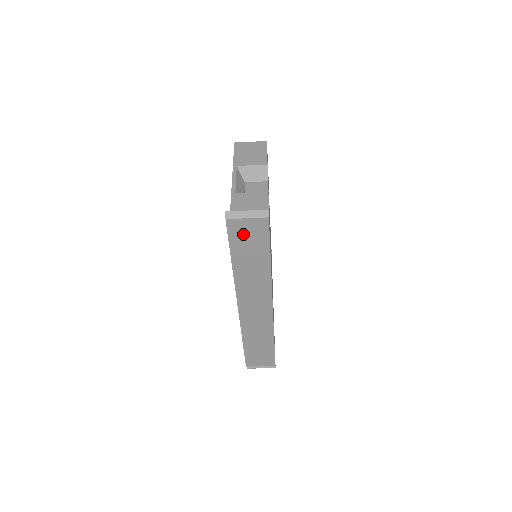
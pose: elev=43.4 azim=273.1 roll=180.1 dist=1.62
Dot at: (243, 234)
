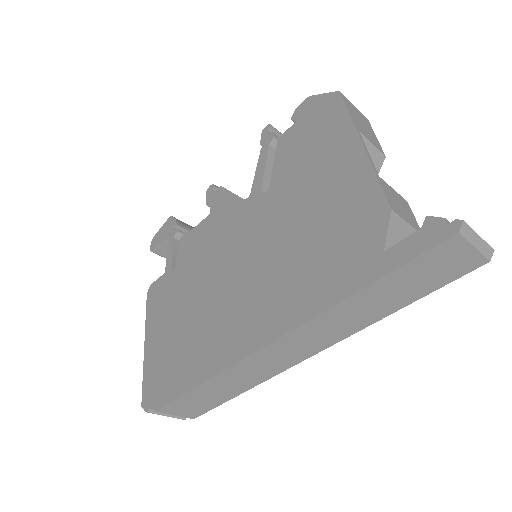
Dot at: (437, 263)
